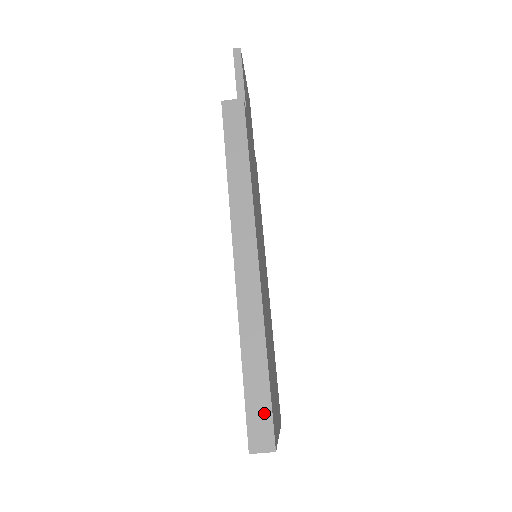
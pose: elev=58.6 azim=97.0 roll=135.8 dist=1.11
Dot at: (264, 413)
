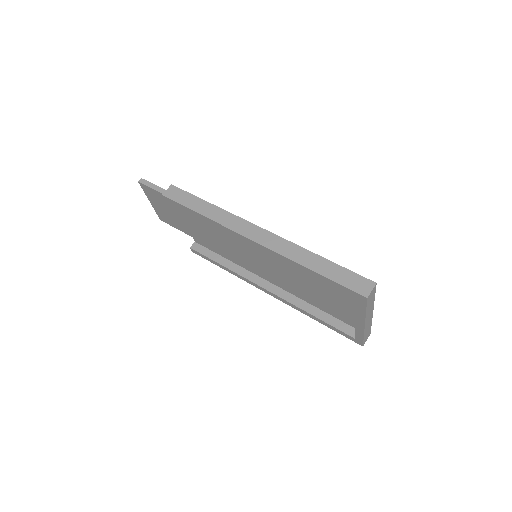
Dot at: (349, 276)
